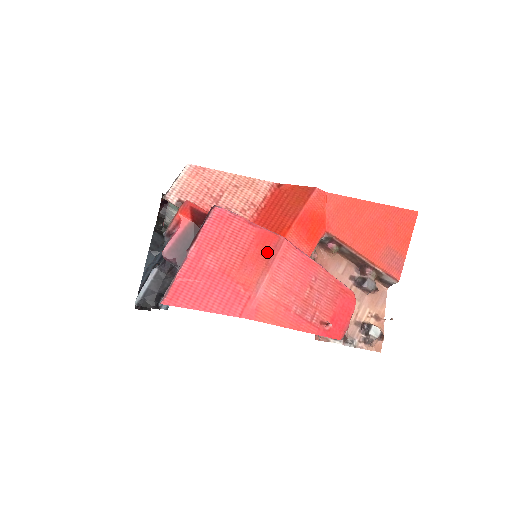
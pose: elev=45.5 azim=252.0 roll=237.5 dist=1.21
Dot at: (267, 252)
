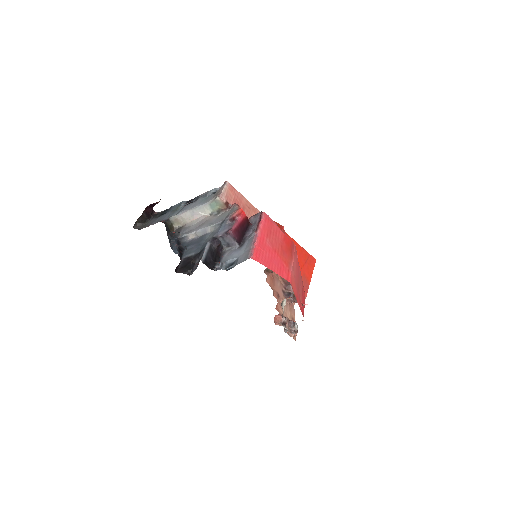
Dot at: (290, 248)
